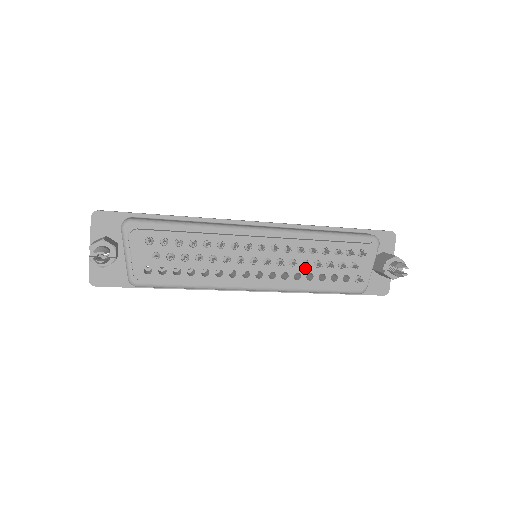
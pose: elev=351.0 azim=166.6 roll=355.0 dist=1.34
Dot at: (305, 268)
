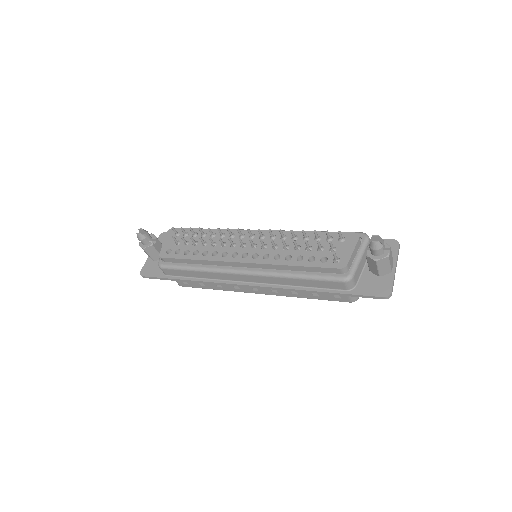
Dot at: (285, 251)
